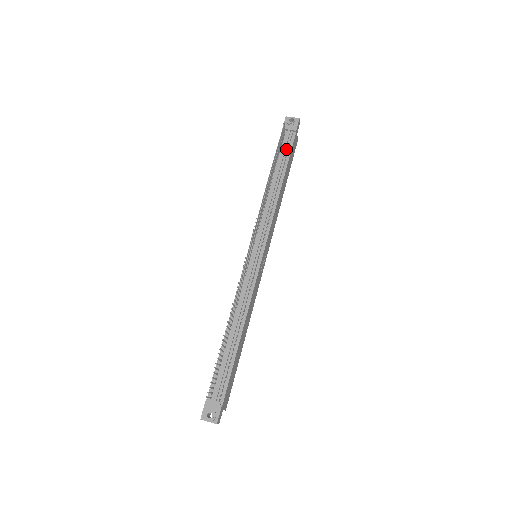
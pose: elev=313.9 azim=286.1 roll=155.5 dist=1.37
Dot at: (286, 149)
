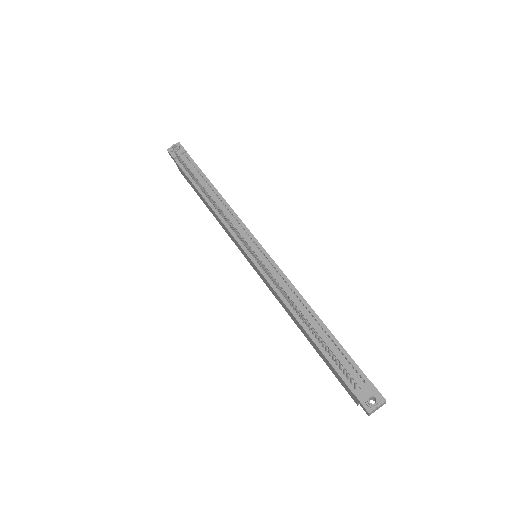
Dot at: (192, 168)
